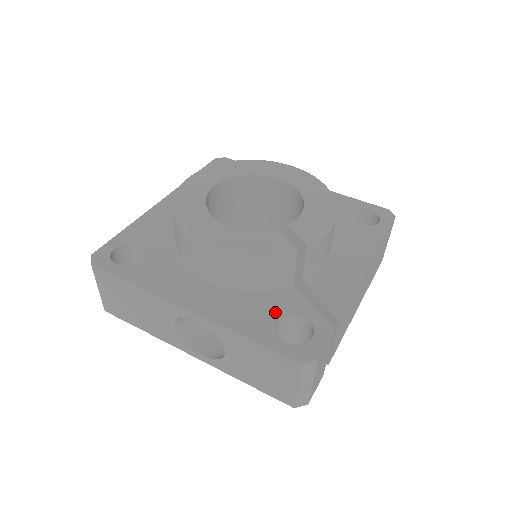
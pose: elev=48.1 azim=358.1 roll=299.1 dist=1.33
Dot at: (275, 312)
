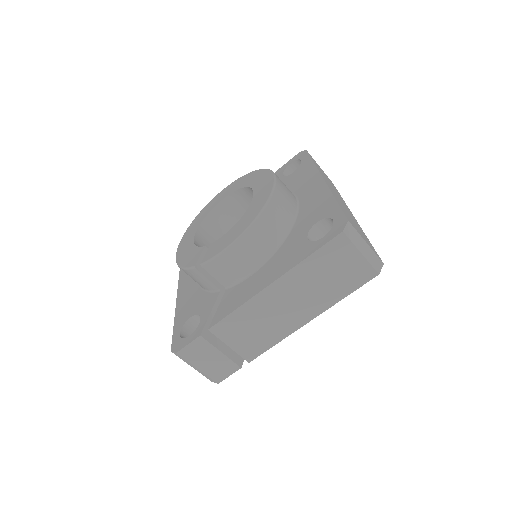
Dot at: (196, 310)
